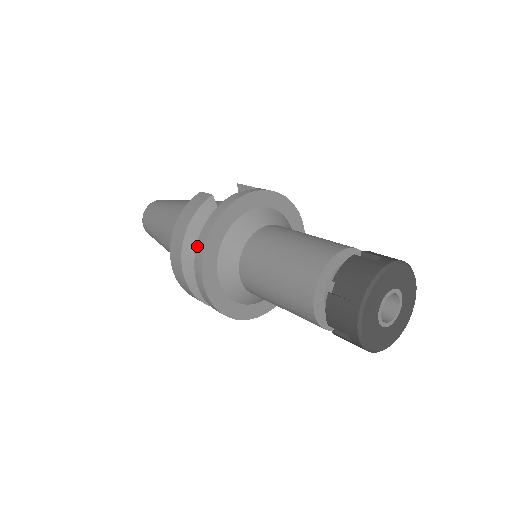
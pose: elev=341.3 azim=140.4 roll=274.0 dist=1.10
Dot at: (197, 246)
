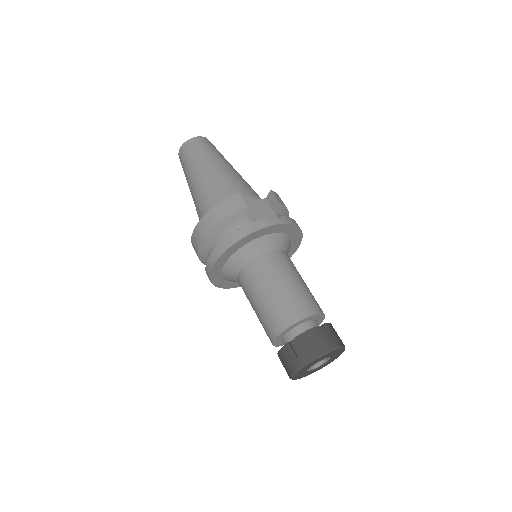
Dot at: (219, 245)
